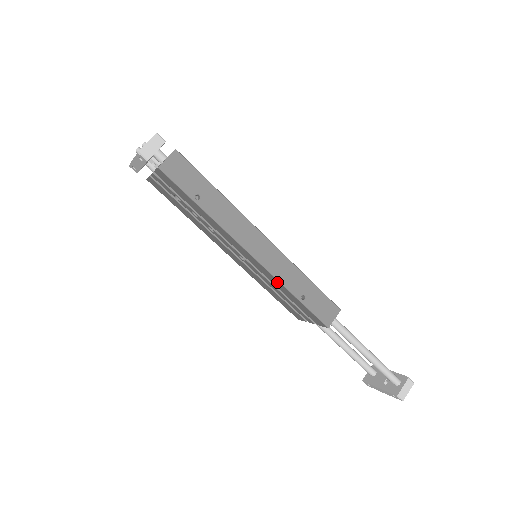
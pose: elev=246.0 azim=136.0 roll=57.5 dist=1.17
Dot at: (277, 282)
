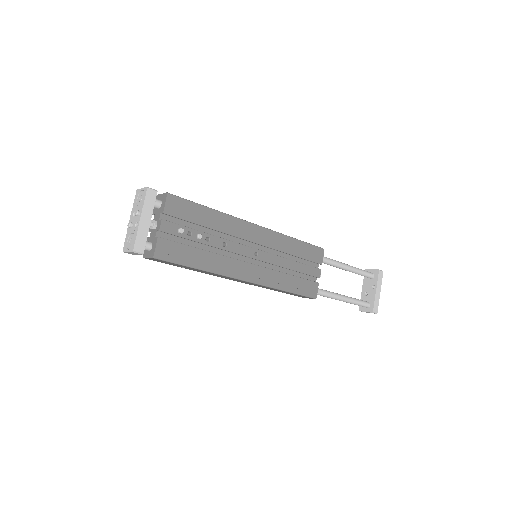
Dot at: occluded
